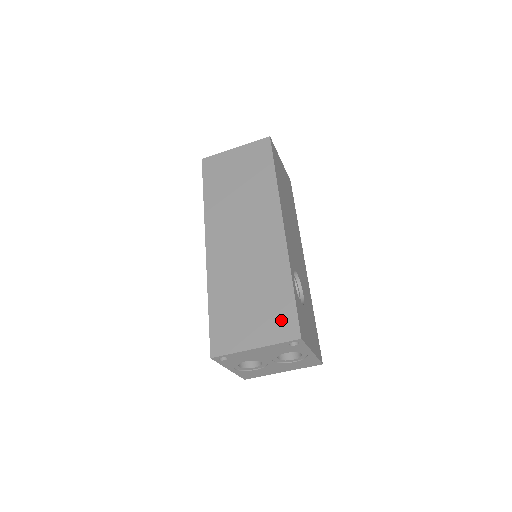
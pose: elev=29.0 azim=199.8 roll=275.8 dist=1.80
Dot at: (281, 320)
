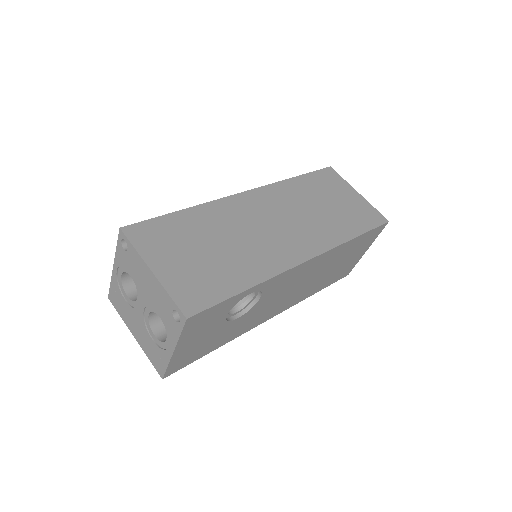
Dot at: (199, 289)
